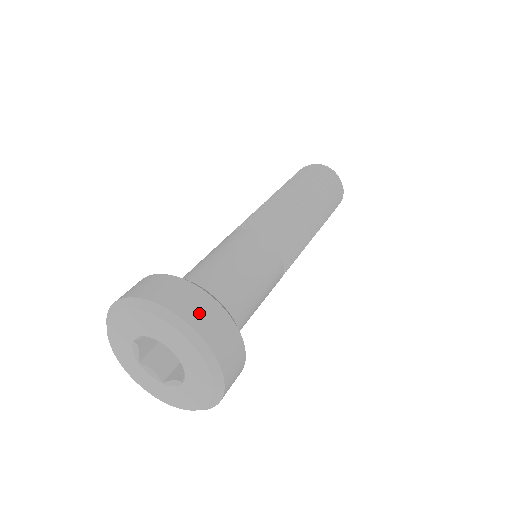
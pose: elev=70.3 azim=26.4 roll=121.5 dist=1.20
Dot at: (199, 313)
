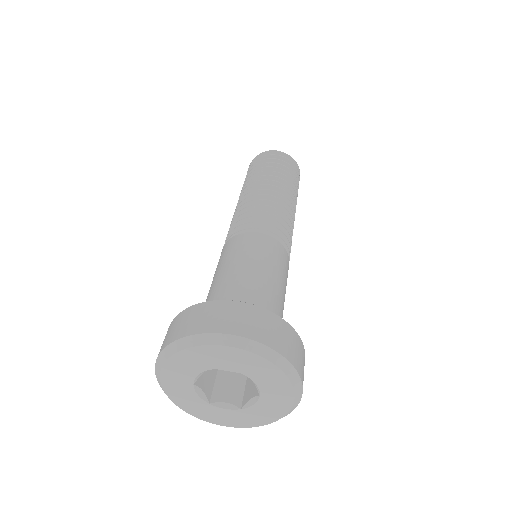
Dot at: (238, 321)
